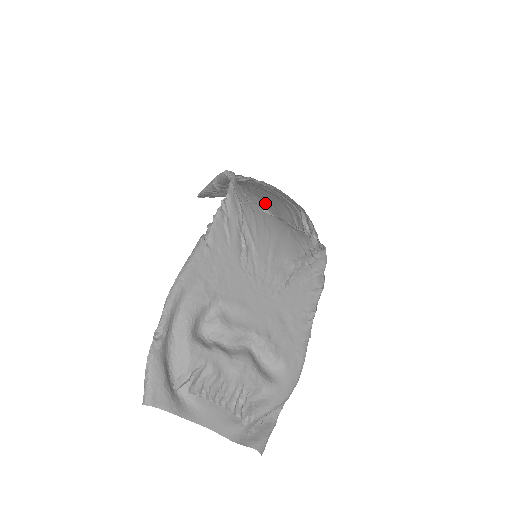
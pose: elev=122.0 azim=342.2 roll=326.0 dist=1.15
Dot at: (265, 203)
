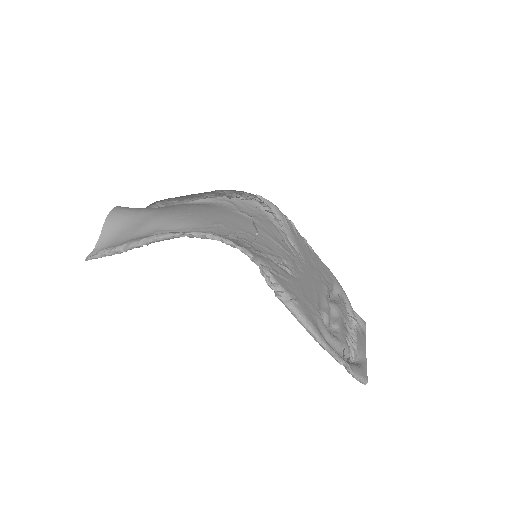
Dot at: (211, 217)
